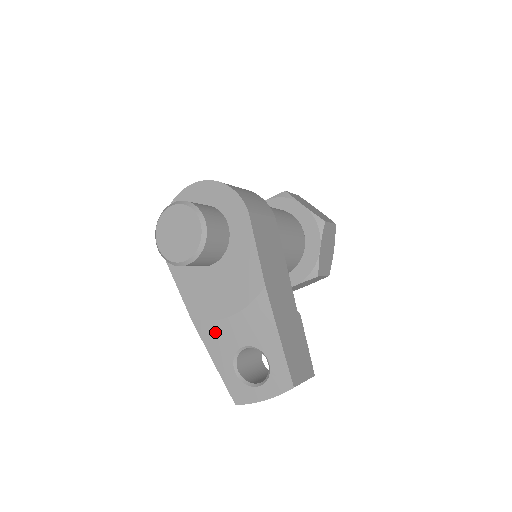
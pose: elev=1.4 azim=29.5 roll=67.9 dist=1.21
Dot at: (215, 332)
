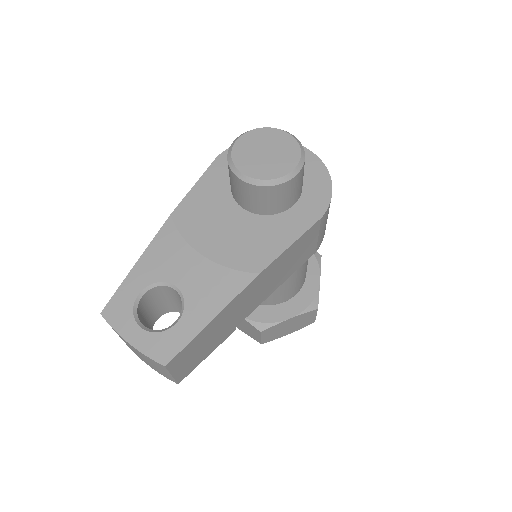
Dot at: (173, 248)
